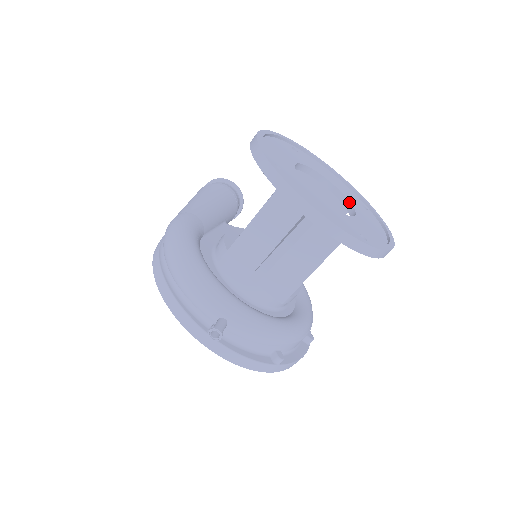
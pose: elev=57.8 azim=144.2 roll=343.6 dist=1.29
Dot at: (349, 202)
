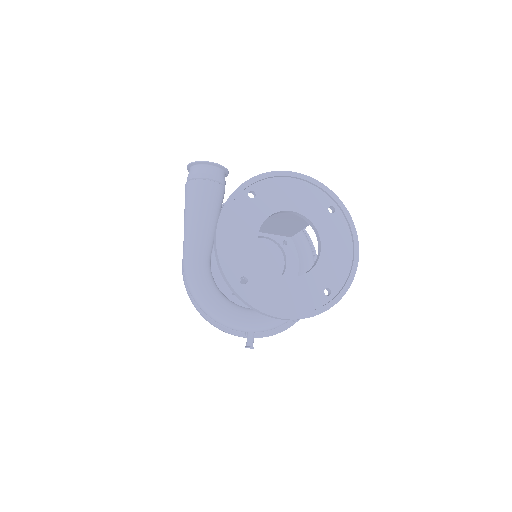
Dot at: (314, 227)
